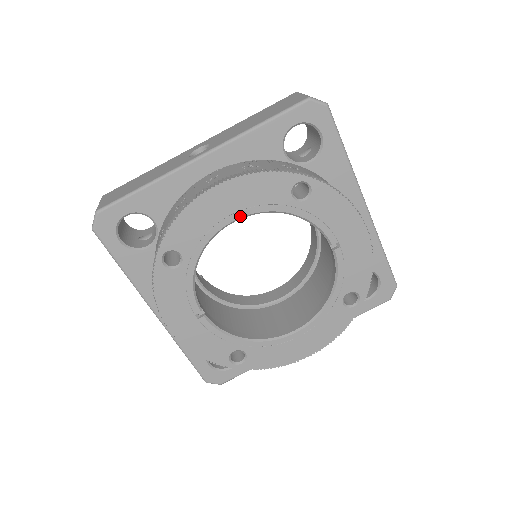
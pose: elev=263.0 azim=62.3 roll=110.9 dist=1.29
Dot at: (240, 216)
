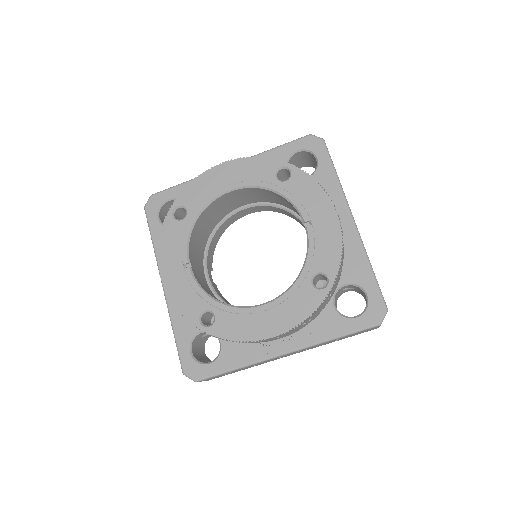
Dot at: (235, 187)
